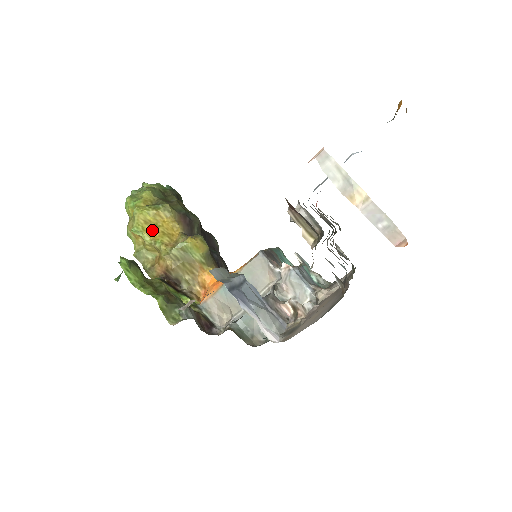
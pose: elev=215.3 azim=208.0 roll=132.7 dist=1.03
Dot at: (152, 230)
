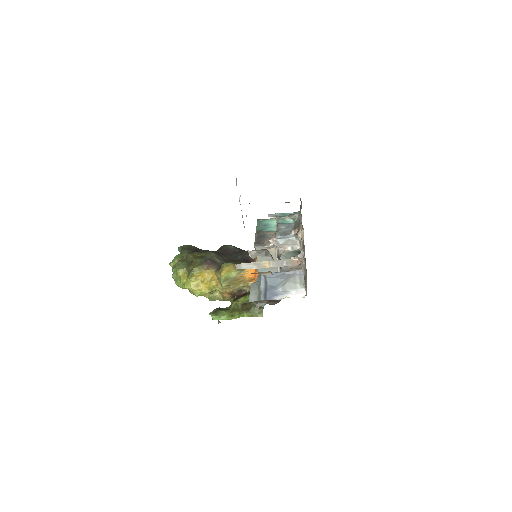
Dot at: (203, 286)
